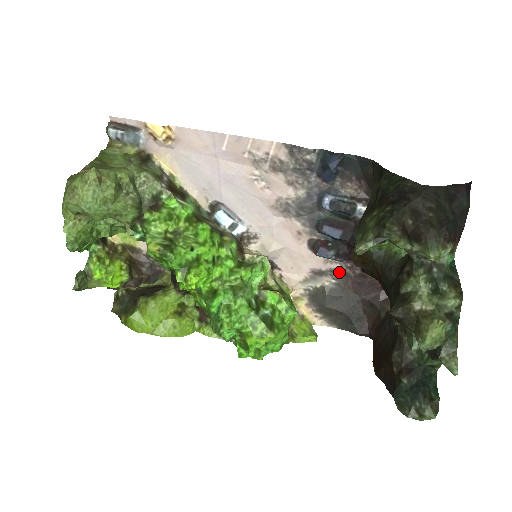
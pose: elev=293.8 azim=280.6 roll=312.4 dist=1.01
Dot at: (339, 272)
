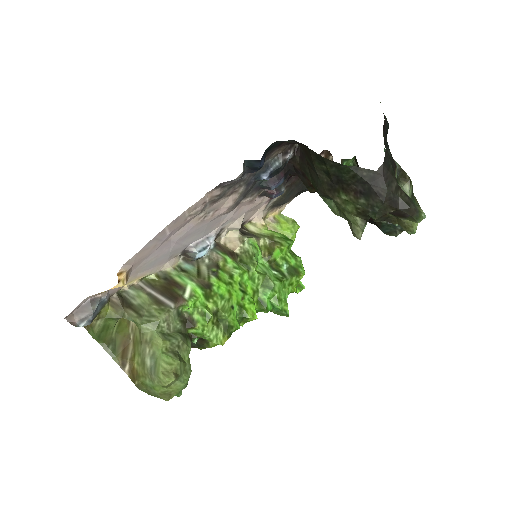
Dot at: occluded
